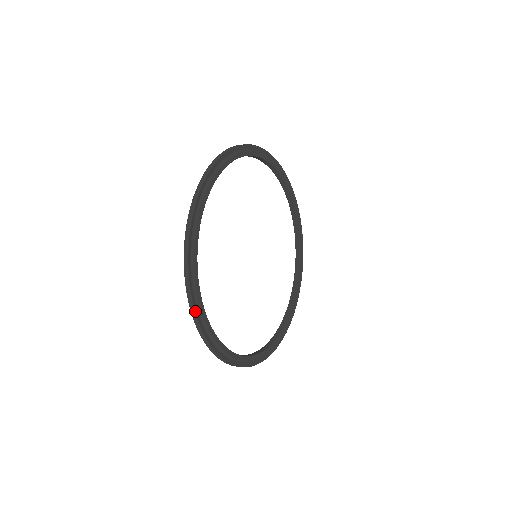
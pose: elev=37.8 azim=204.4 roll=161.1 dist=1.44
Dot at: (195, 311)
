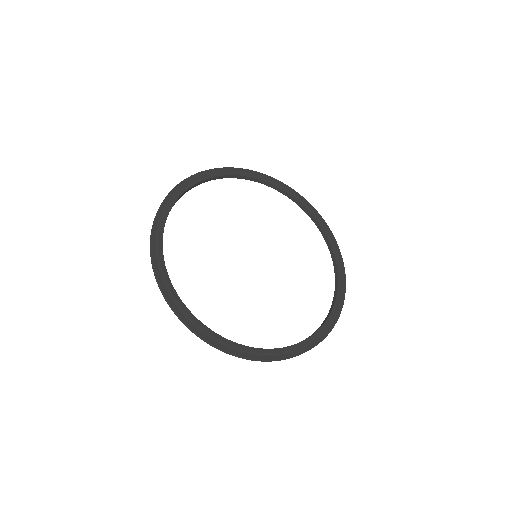
Dot at: (186, 324)
